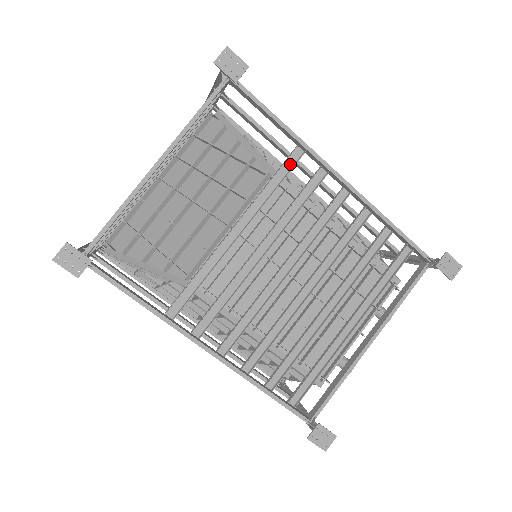
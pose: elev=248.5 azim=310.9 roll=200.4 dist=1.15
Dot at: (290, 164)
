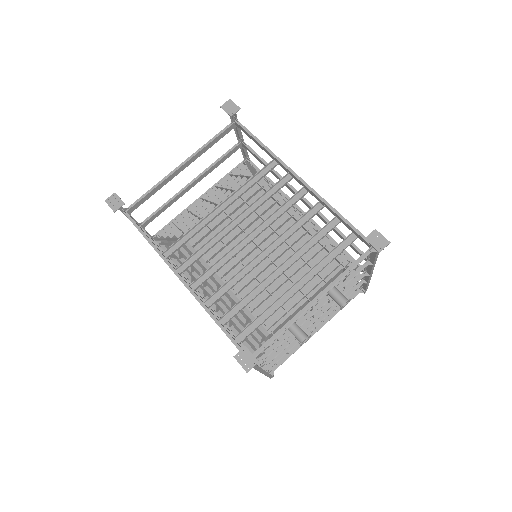
Dot at: (267, 171)
